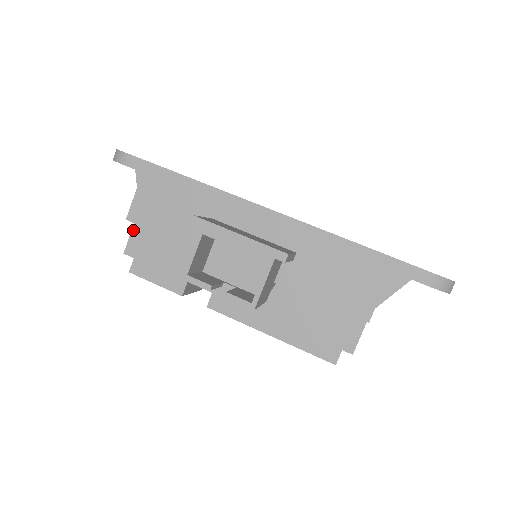
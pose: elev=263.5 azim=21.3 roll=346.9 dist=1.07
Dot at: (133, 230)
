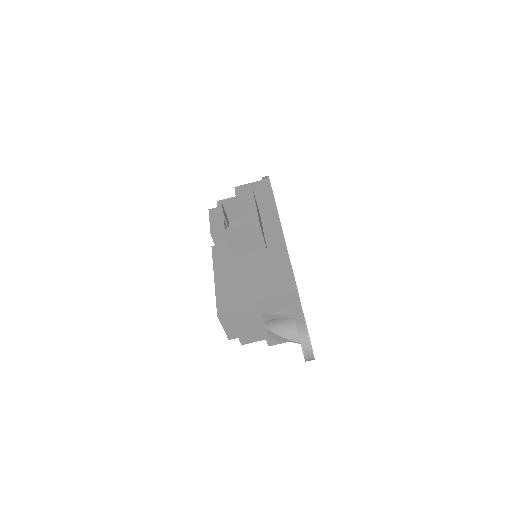
Dot at: occluded
